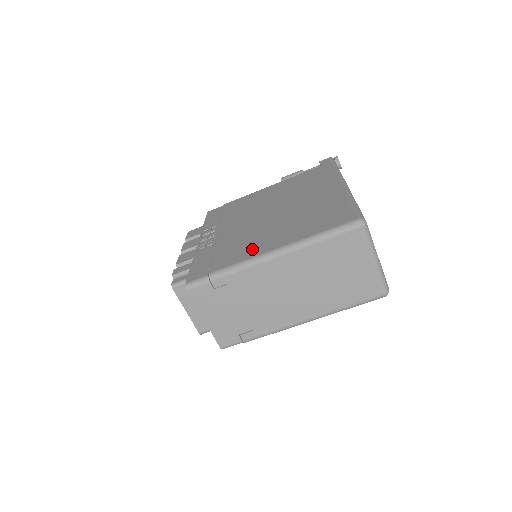
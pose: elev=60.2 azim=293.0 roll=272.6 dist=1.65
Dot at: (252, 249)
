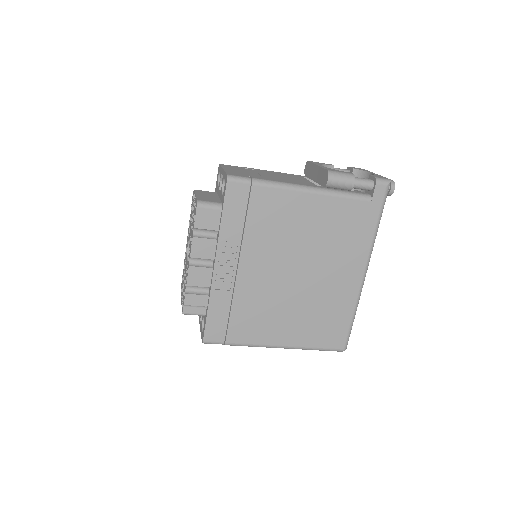
Dot at: (265, 333)
